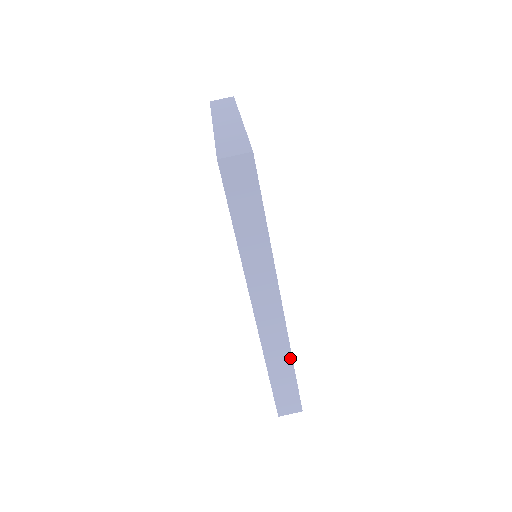
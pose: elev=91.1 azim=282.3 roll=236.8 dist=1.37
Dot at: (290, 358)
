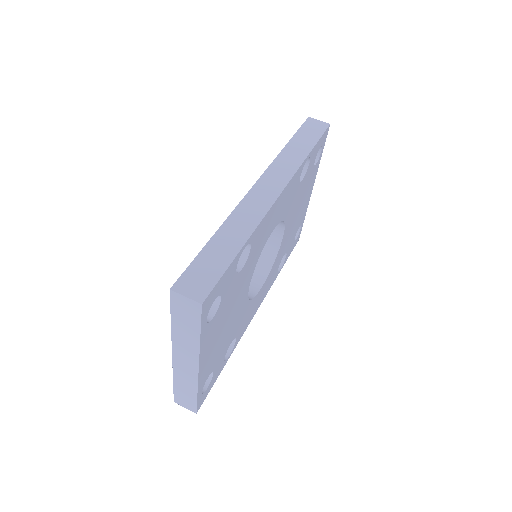
Dot at: (249, 234)
